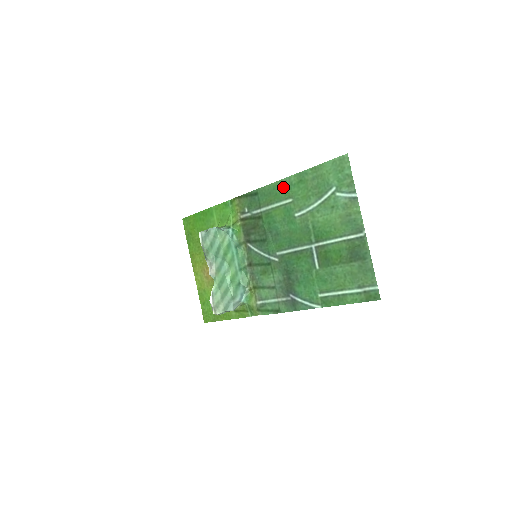
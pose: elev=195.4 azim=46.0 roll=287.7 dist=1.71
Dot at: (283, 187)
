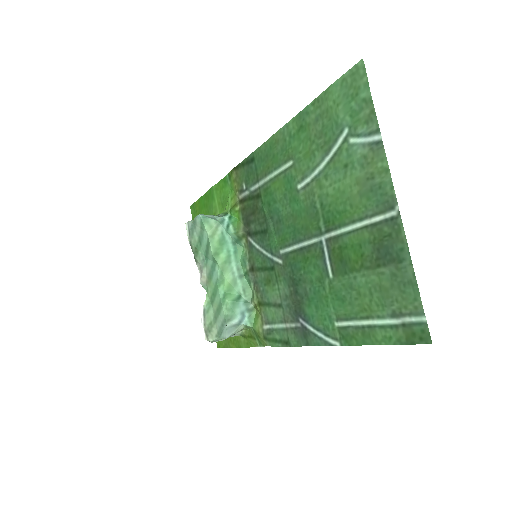
Dot at: (280, 143)
